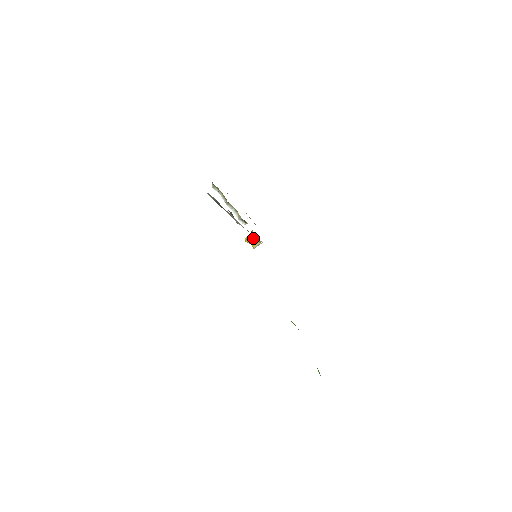
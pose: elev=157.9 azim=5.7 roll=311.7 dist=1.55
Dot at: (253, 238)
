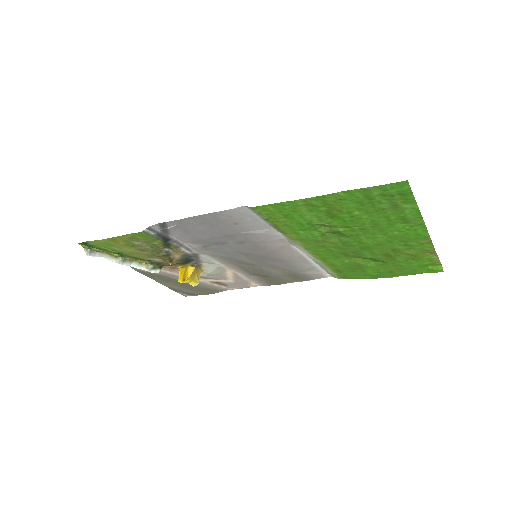
Dot at: (194, 270)
